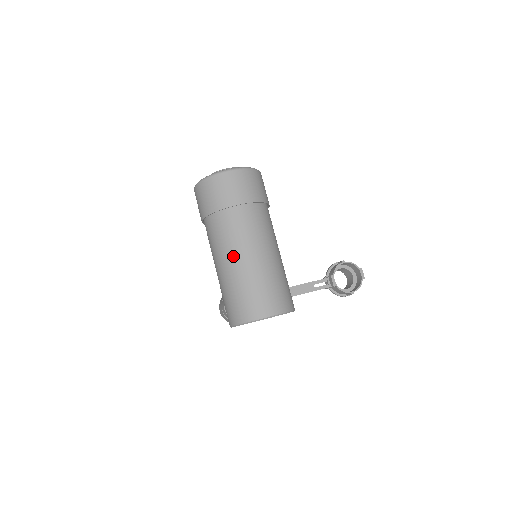
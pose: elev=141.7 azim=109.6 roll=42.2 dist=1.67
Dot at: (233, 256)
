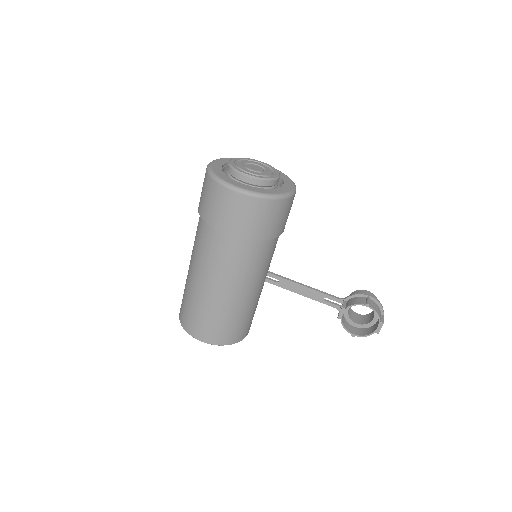
Dot at: (196, 270)
